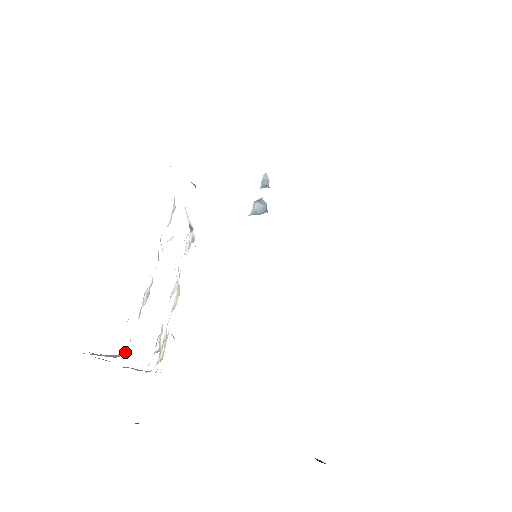
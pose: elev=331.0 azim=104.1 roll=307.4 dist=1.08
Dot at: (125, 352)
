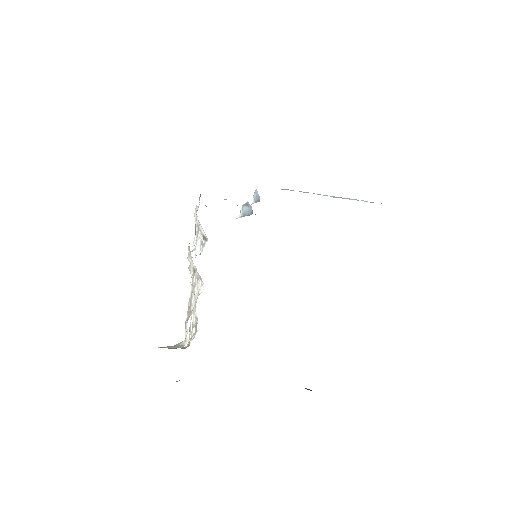
Dot at: (186, 342)
